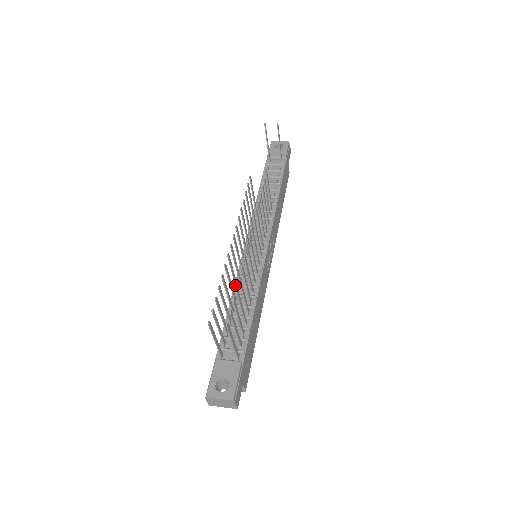
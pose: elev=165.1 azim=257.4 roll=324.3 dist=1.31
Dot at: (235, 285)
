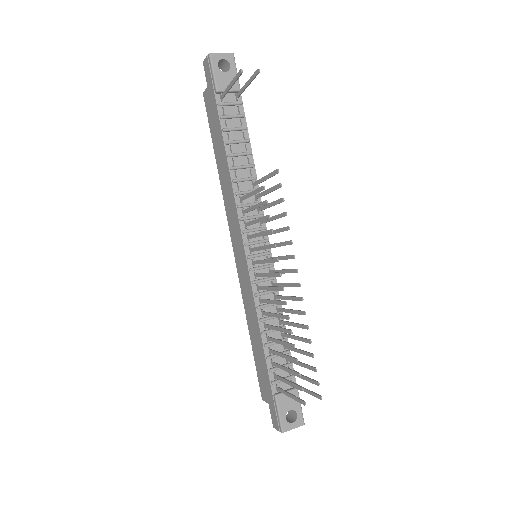
Dot at: occluded
